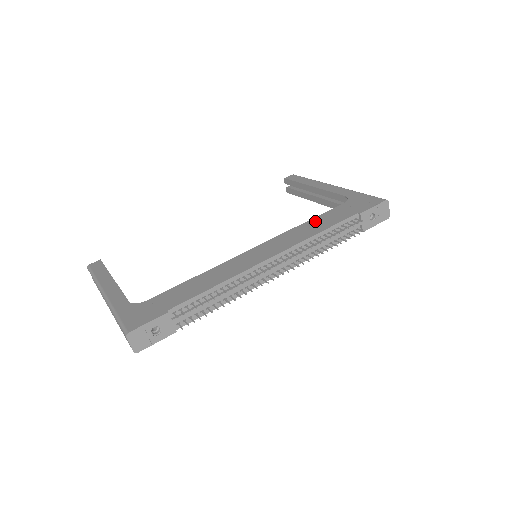
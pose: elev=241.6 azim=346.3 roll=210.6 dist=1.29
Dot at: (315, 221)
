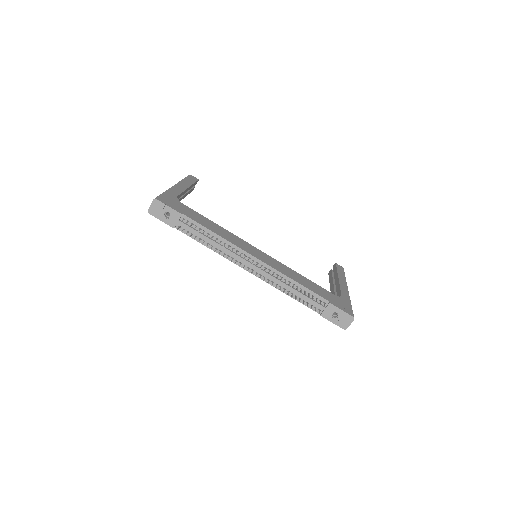
Dot at: (305, 279)
